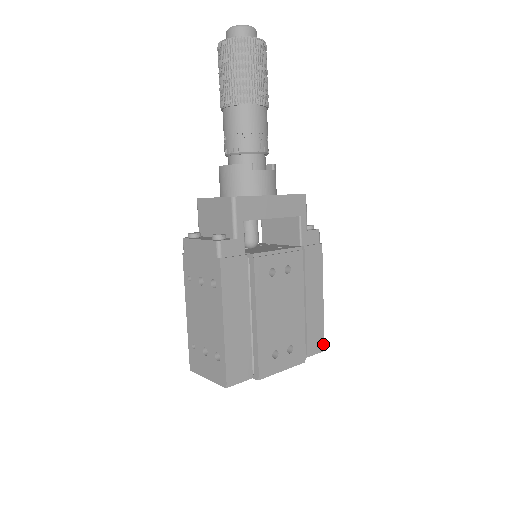
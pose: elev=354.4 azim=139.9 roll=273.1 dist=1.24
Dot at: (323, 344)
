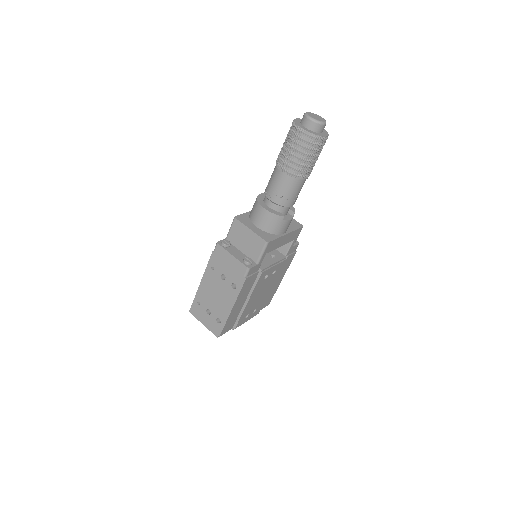
Dot at: occluded
